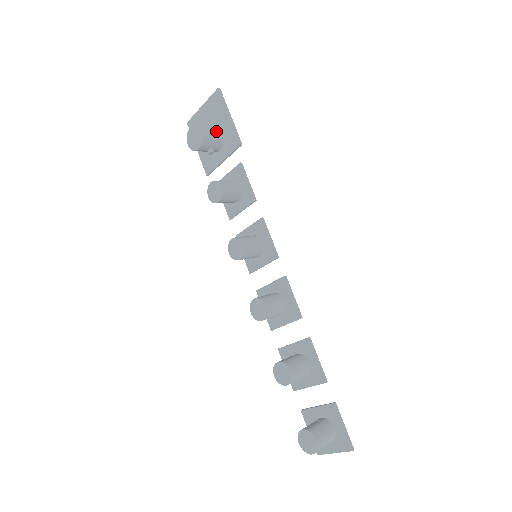
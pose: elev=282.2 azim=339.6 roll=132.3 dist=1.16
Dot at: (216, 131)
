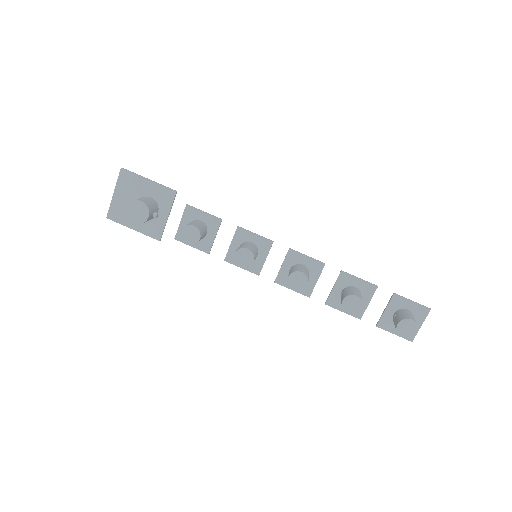
Dot at: (147, 198)
